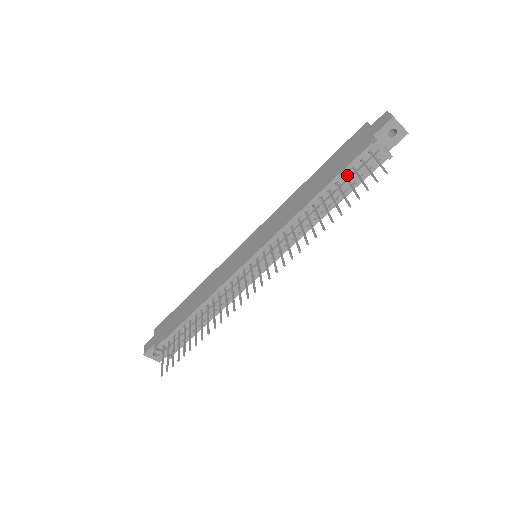
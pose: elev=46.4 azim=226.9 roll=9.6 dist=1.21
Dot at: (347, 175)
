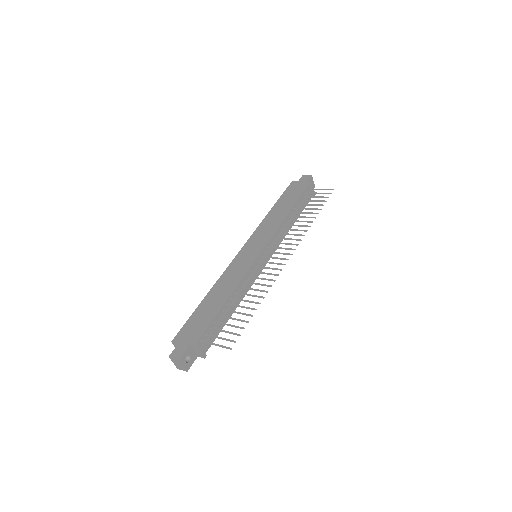
Dot at: (301, 201)
